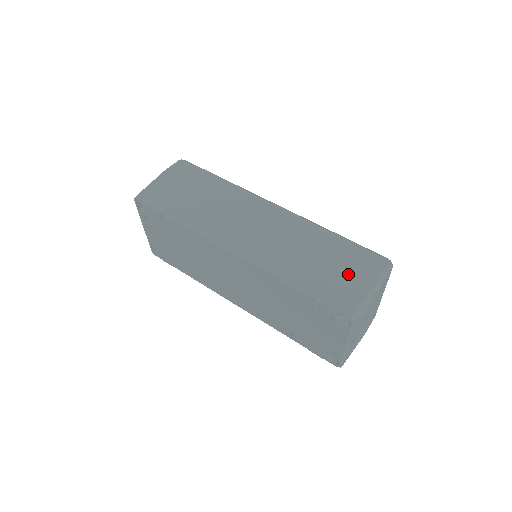
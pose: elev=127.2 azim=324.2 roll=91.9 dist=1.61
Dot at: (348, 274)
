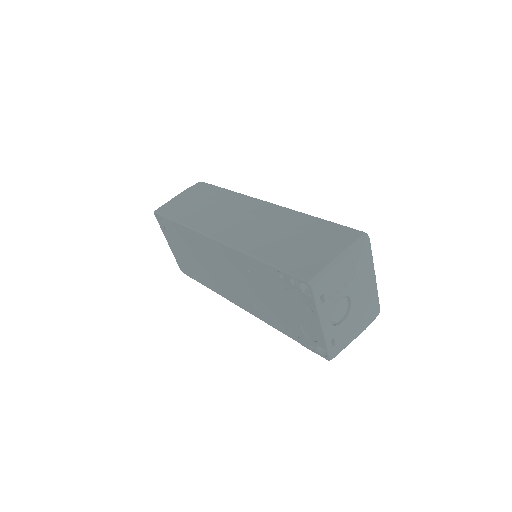
Dot at: (317, 247)
